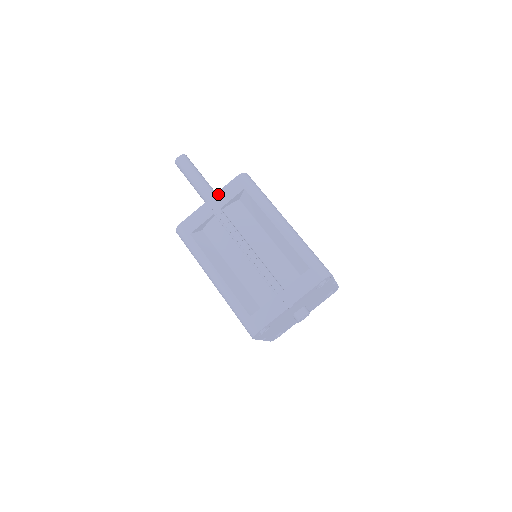
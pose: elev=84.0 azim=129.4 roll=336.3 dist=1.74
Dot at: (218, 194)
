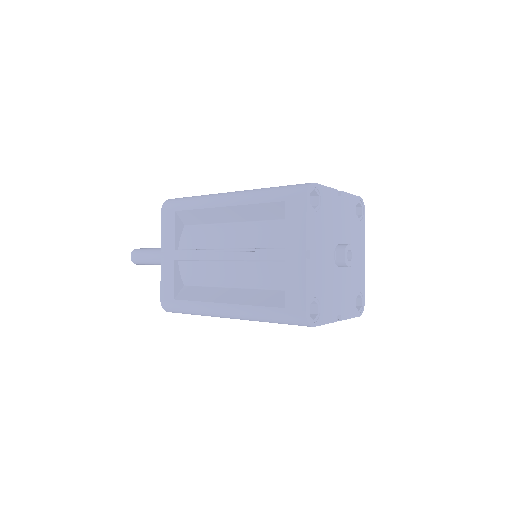
Dot at: (162, 241)
